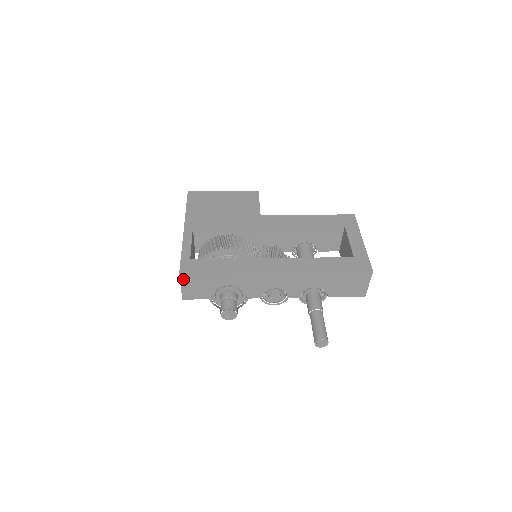
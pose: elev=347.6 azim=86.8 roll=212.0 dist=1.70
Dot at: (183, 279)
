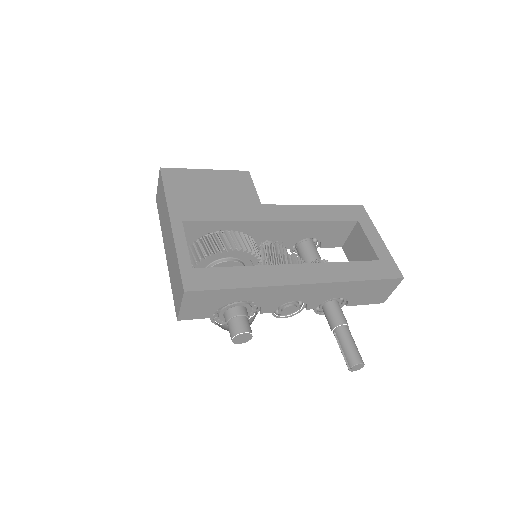
Dot at: (187, 297)
